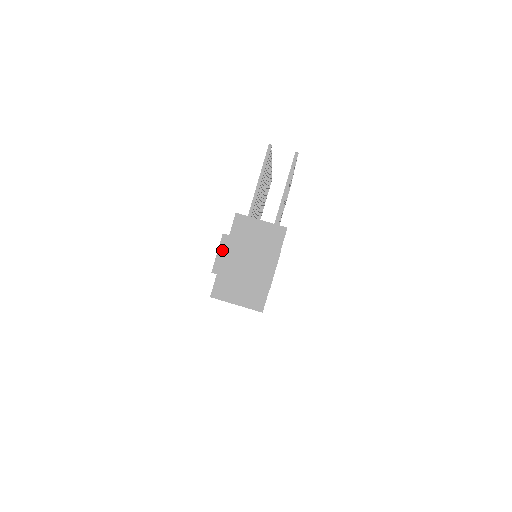
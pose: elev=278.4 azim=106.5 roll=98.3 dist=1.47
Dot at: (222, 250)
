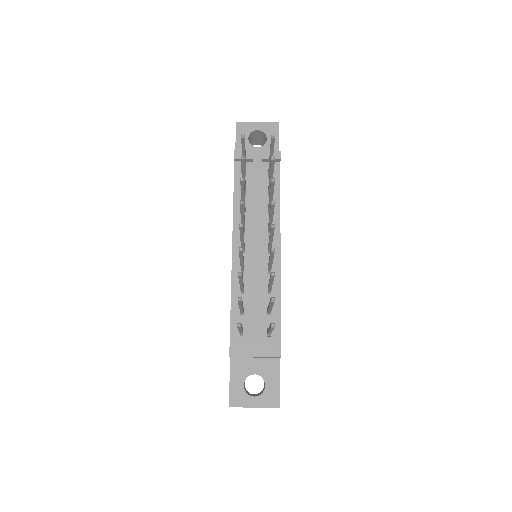
Dot at: occluded
